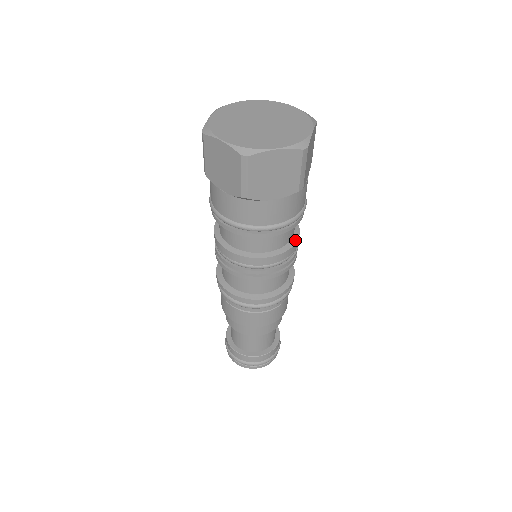
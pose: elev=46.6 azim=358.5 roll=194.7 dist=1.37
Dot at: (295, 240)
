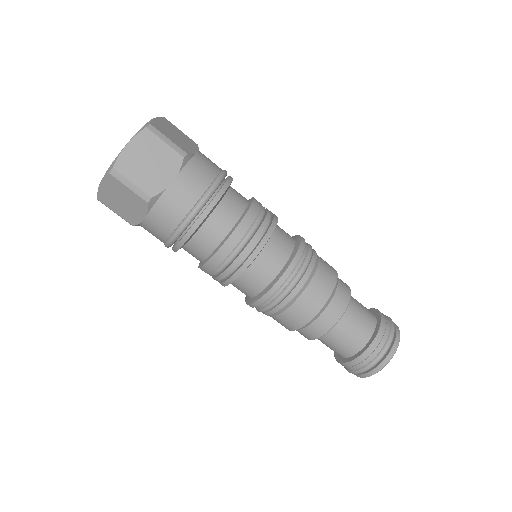
Dot at: (250, 204)
